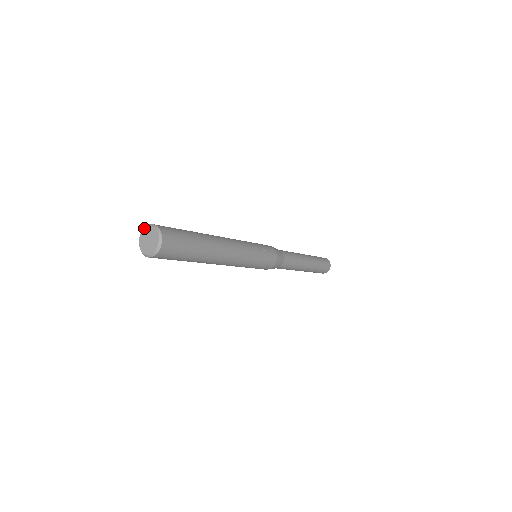
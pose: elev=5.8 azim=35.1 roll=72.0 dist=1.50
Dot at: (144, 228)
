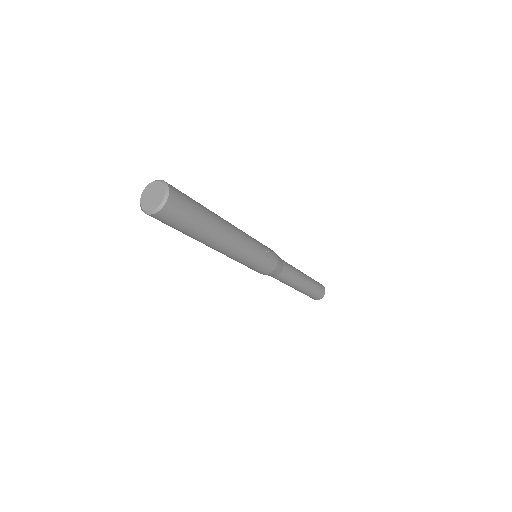
Dot at: (151, 182)
